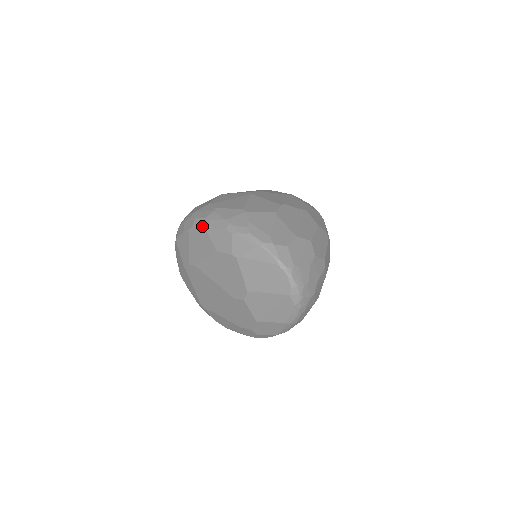
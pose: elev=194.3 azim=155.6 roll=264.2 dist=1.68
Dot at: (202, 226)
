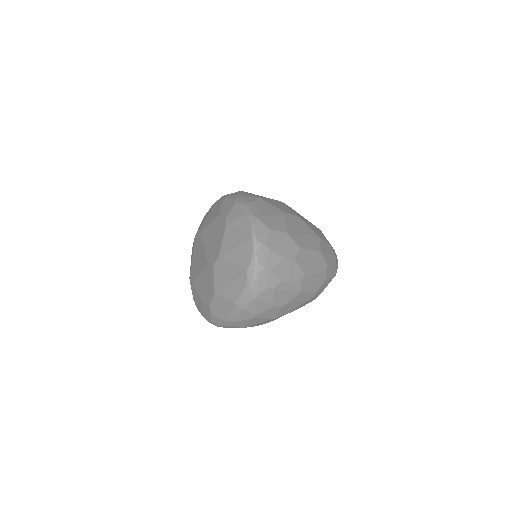
Dot at: (223, 198)
